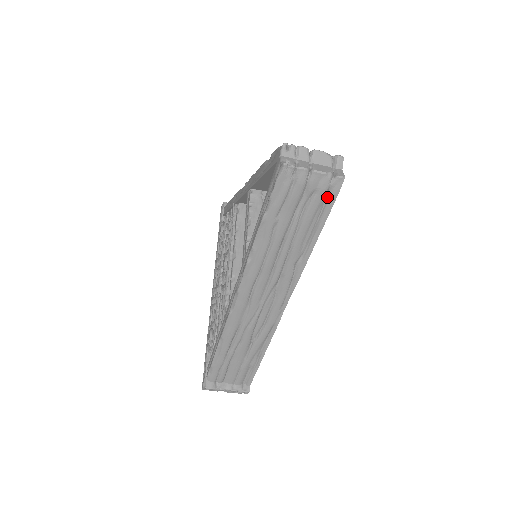
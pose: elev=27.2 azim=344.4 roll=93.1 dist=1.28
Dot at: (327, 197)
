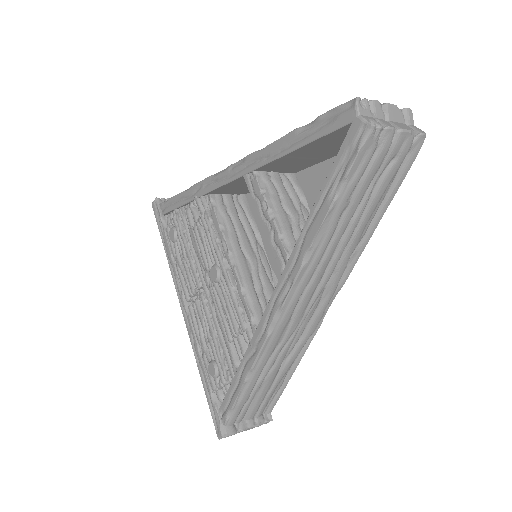
Dot at: (403, 162)
